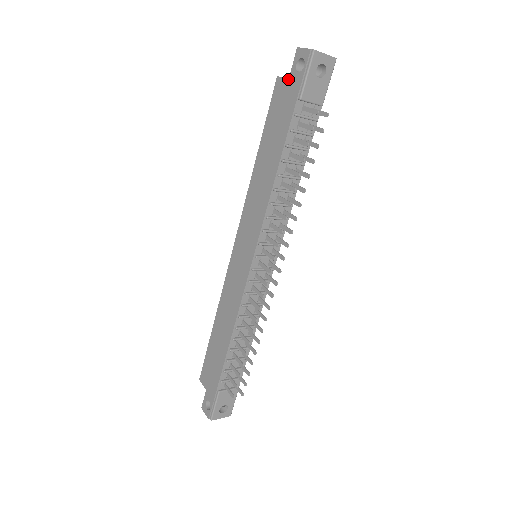
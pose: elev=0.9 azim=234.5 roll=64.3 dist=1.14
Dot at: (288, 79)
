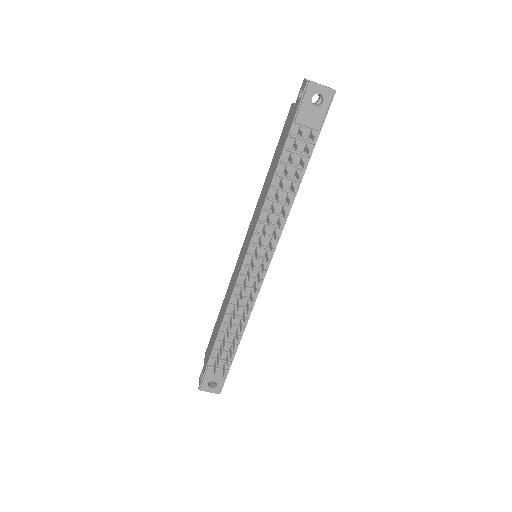
Dot at: (294, 105)
